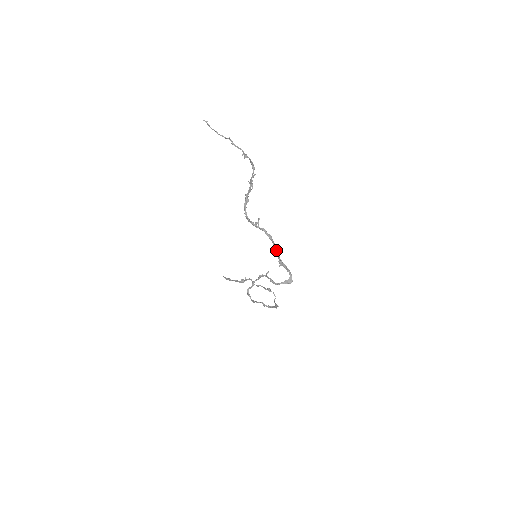
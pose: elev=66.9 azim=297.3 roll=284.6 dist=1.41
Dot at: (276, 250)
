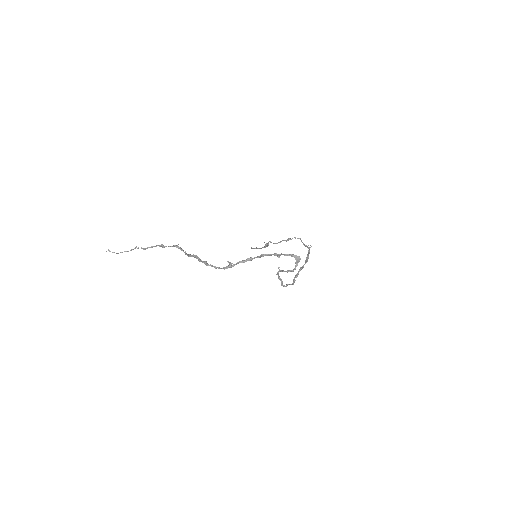
Dot at: occluded
